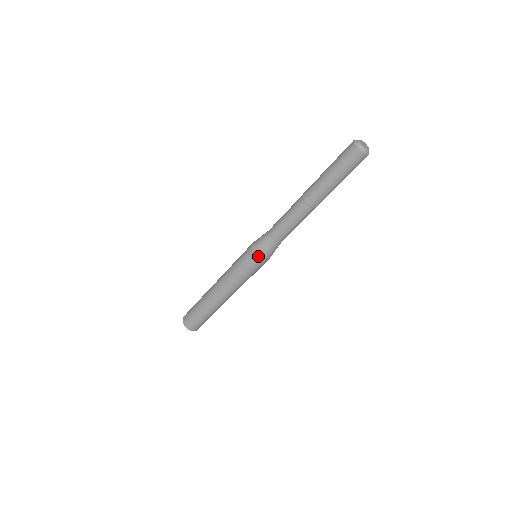
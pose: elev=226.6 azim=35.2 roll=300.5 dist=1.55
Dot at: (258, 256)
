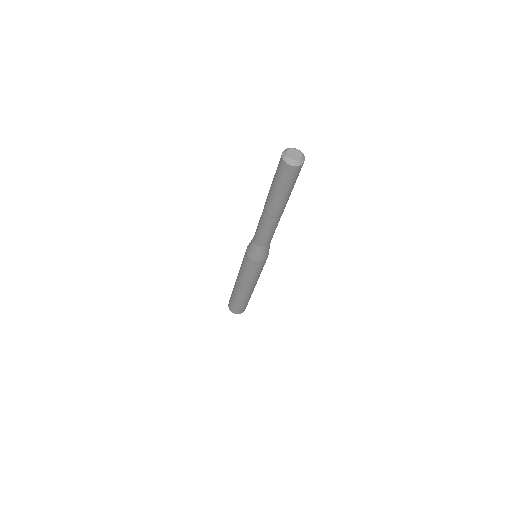
Dot at: (252, 260)
